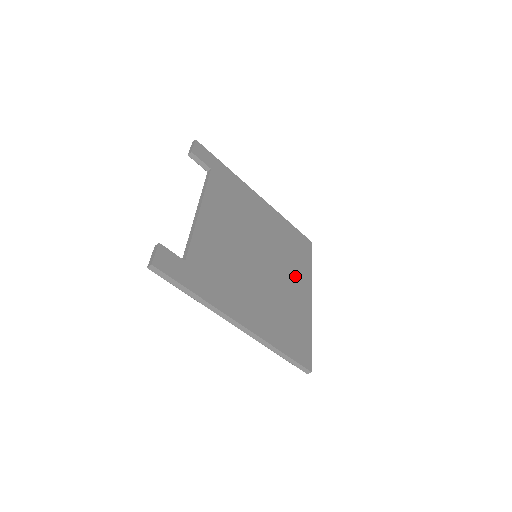
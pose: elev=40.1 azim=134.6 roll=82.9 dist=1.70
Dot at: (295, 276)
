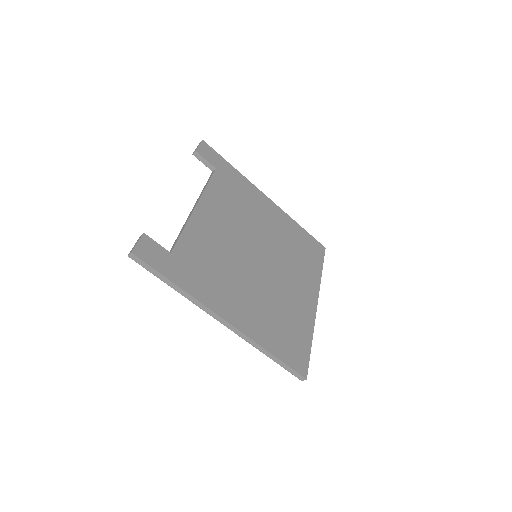
Dot at: (300, 280)
